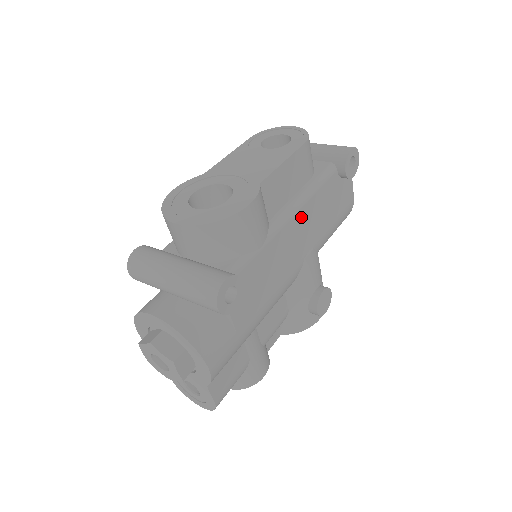
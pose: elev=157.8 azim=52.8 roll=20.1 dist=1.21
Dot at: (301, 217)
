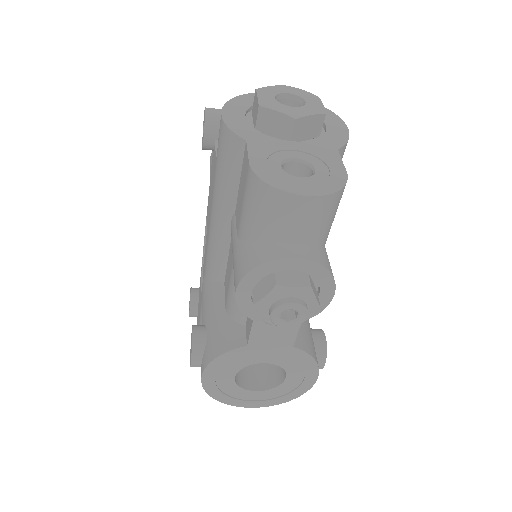
Dot at: occluded
